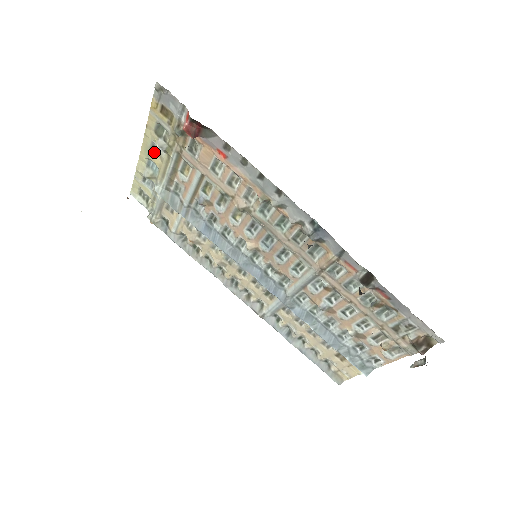
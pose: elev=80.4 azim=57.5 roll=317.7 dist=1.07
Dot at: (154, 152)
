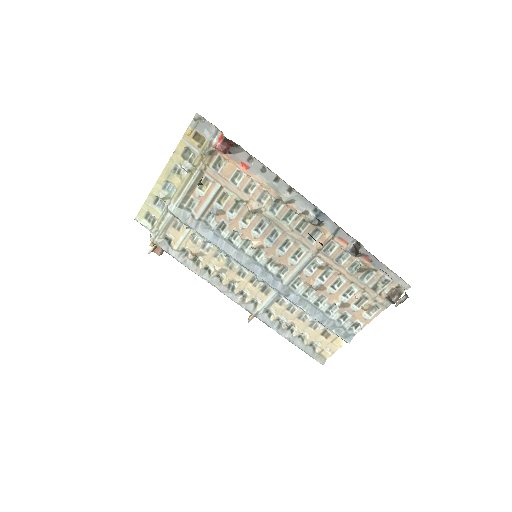
Dot at: (175, 174)
